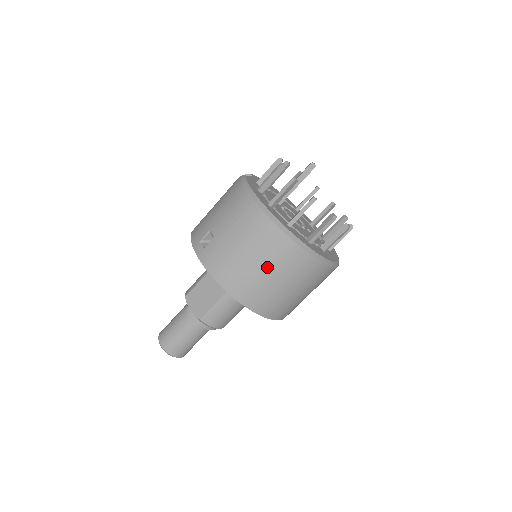
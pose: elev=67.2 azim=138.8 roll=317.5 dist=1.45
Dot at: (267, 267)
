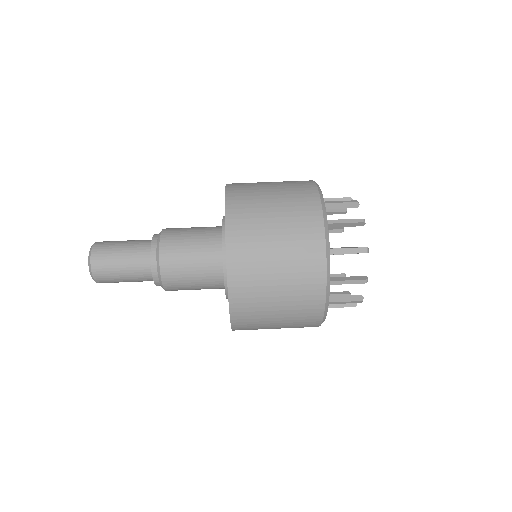
Dot at: occluded
